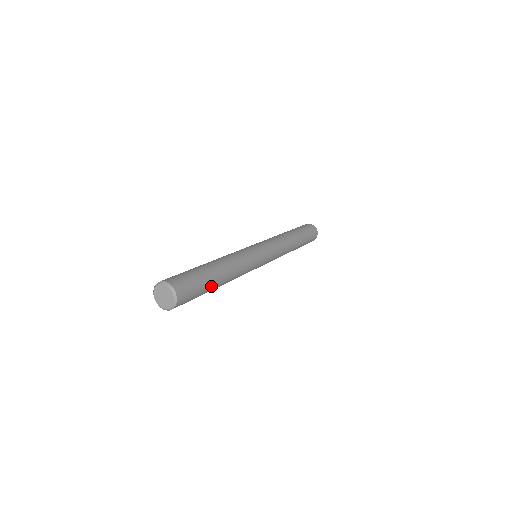
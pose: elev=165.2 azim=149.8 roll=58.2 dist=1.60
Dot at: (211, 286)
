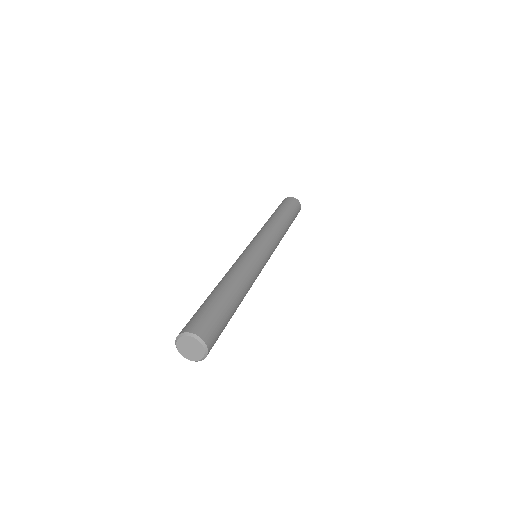
Dot at: (231, 316)
